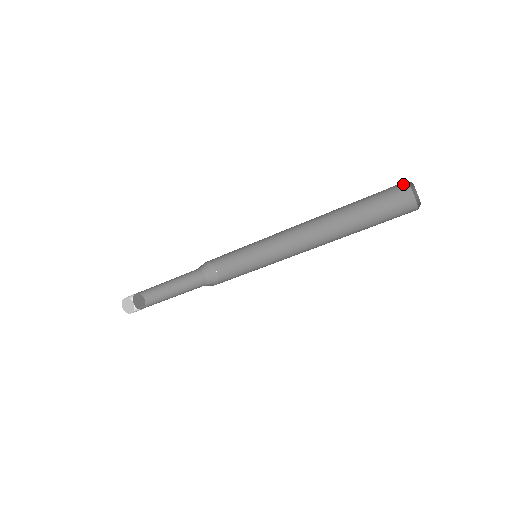
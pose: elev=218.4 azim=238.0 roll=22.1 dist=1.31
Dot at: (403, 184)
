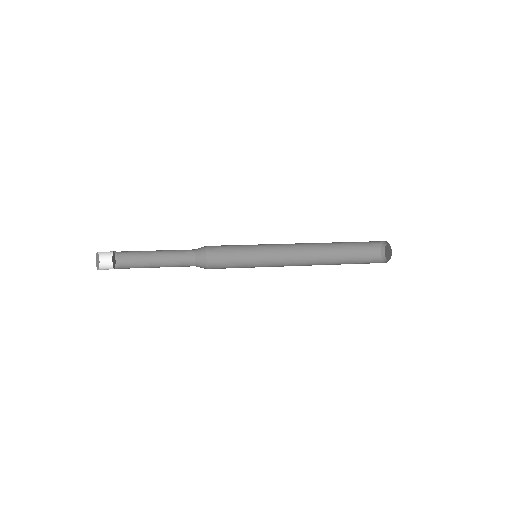
Dot at: (382, 241)
